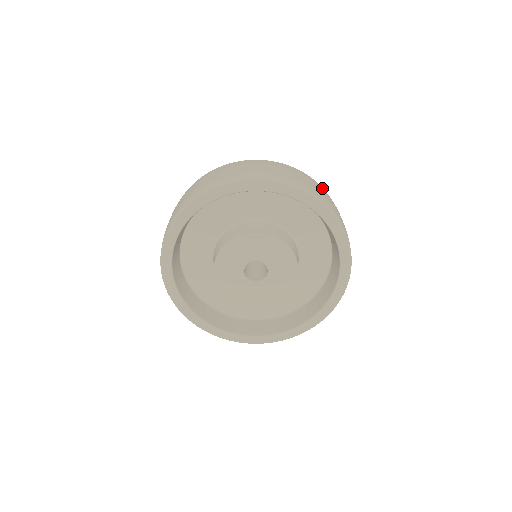
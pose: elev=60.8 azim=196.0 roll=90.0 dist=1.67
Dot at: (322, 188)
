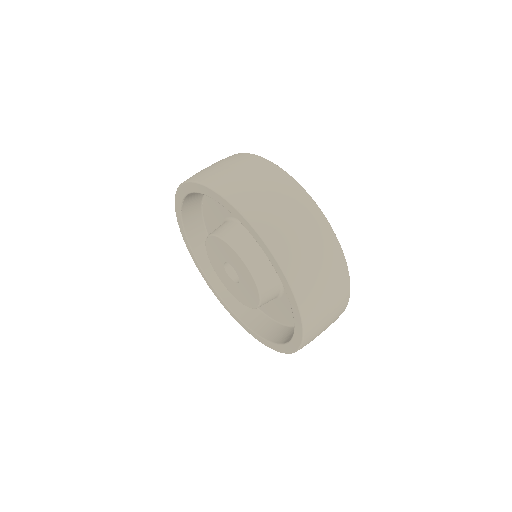
Dot at: (307, 208)
